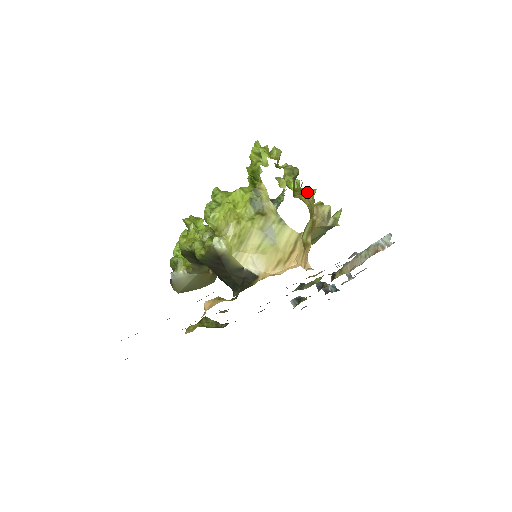
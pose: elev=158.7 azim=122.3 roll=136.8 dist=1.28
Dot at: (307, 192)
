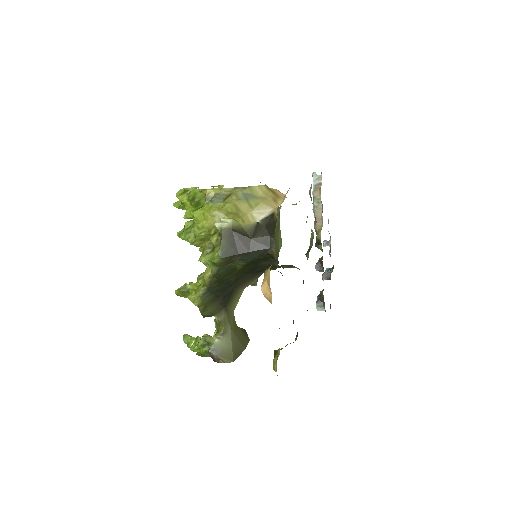
Dot at: occluded
